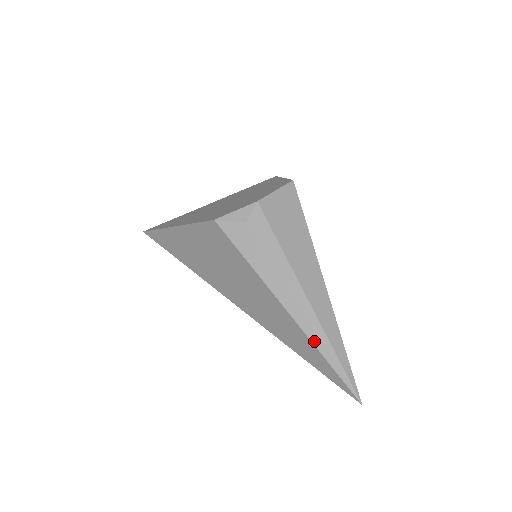
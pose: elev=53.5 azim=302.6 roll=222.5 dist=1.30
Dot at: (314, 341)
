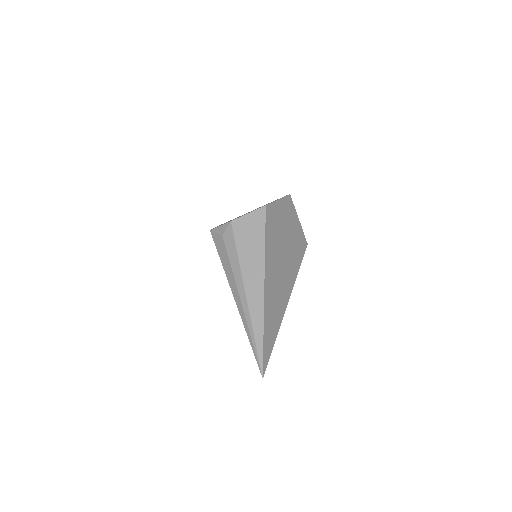
Dot at: (245, 325)
